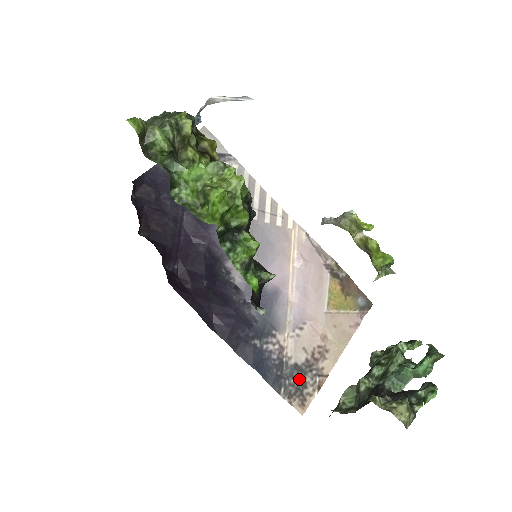
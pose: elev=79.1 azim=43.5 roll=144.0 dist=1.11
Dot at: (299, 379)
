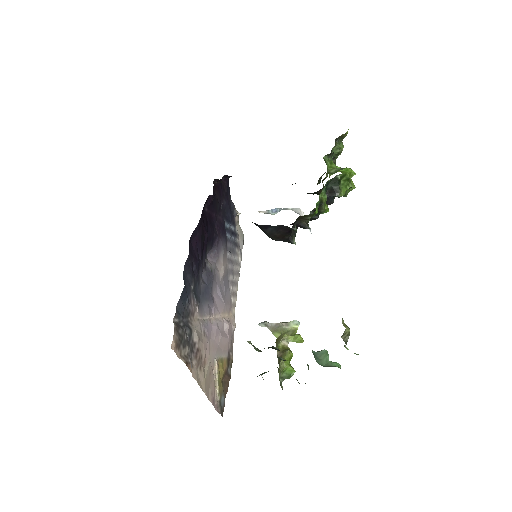
Dot at: (186, 337)
